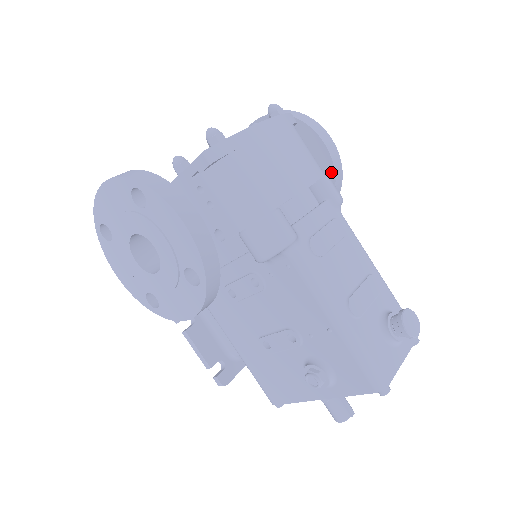
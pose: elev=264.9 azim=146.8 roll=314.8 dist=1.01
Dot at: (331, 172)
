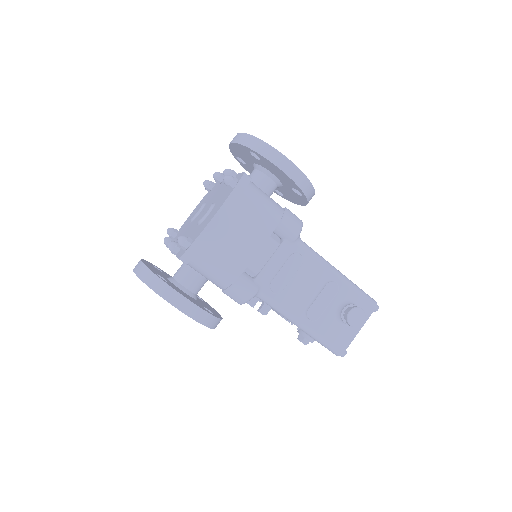
Dot at: (298, 188)
